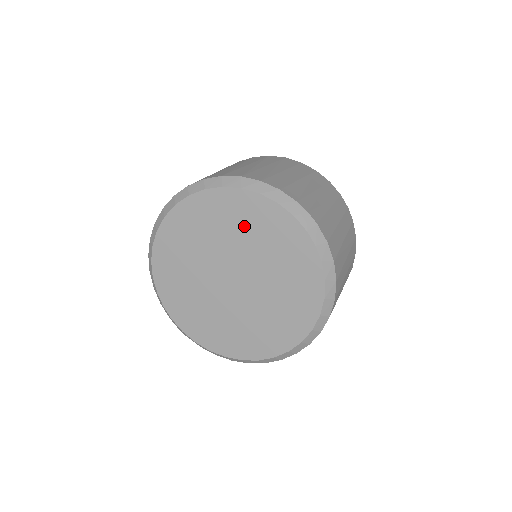
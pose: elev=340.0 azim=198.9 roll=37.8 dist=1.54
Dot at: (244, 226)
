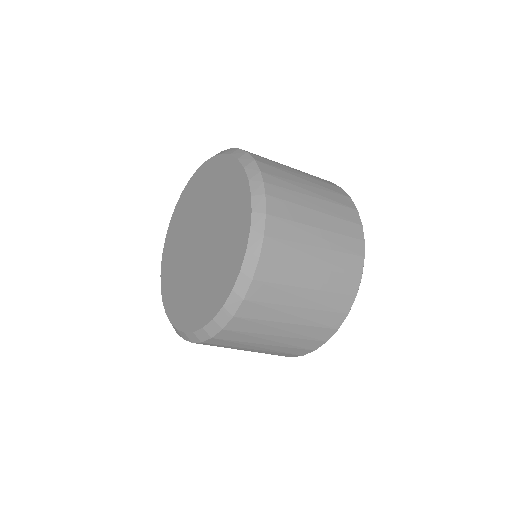
Dot at: (221, 190)
